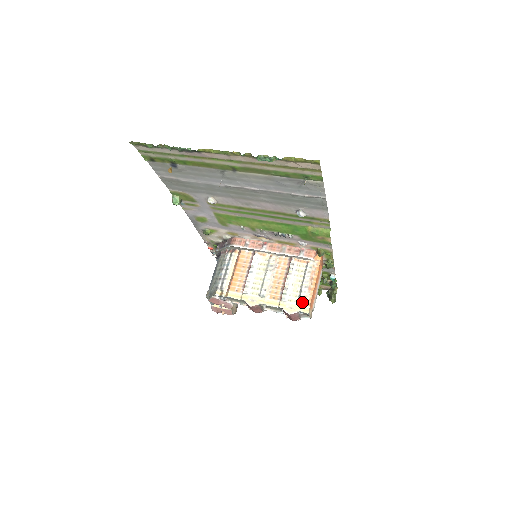
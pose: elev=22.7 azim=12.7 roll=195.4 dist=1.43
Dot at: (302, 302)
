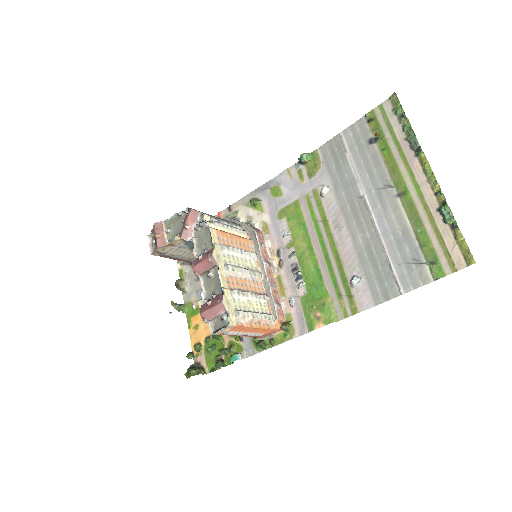
Dot at: (239, 315)
